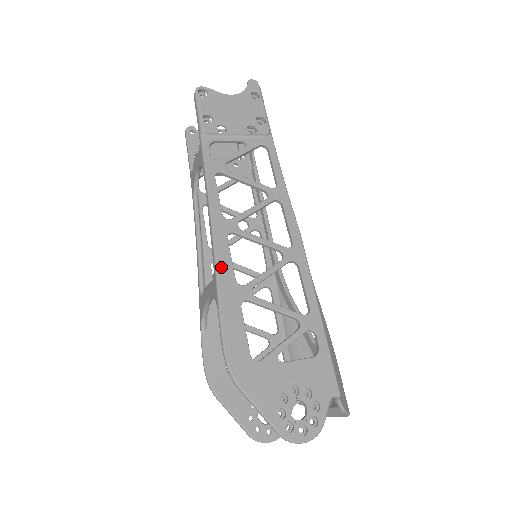
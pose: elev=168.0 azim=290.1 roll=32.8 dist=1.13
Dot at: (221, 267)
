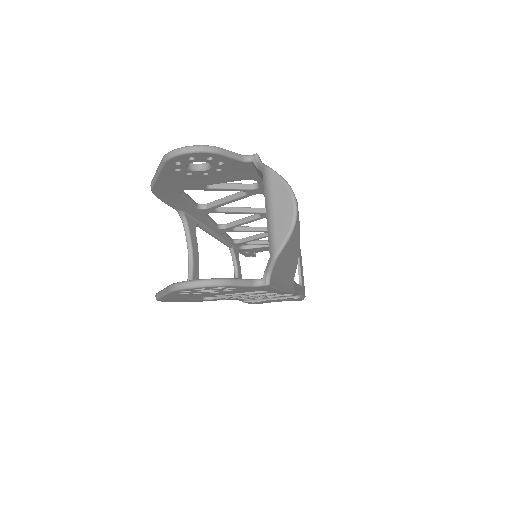
Dot at: occluded
